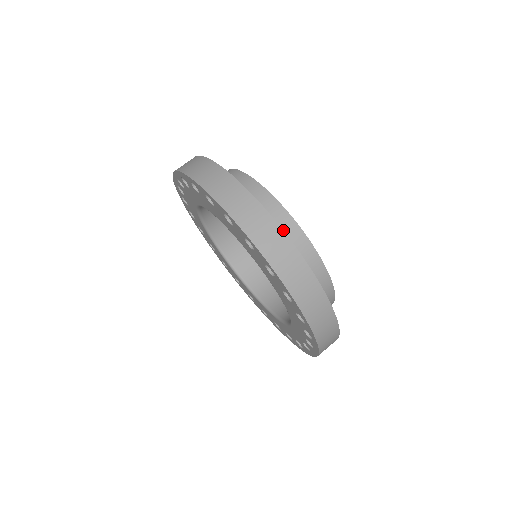
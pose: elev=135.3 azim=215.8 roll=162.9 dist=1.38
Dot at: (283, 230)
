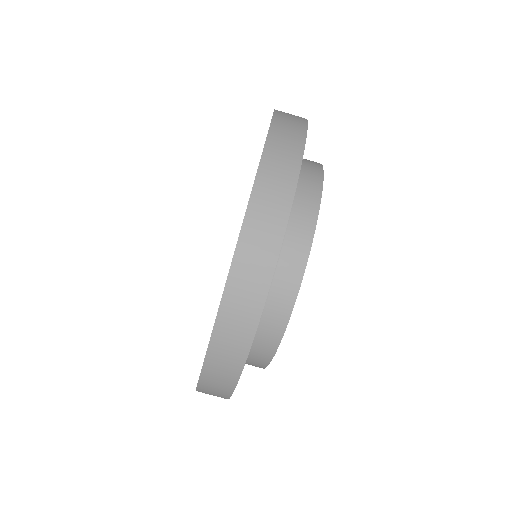
Dot at: (258, 347)
